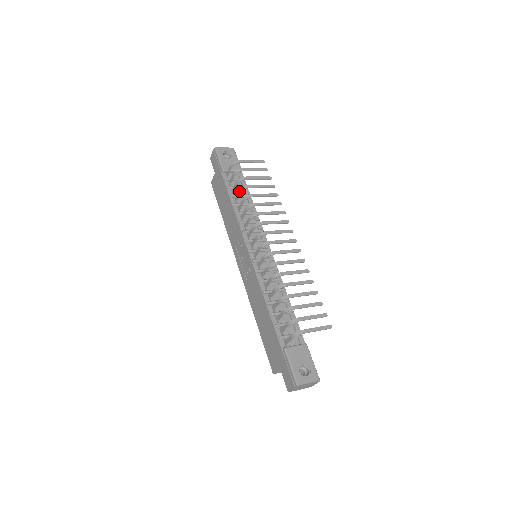
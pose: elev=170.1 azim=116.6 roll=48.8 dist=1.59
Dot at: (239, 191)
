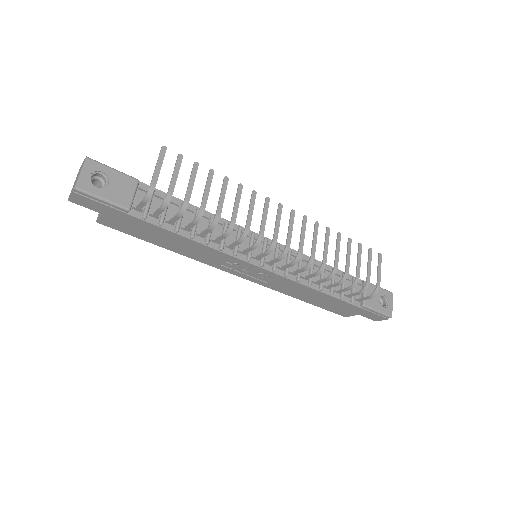
Dot at: (193, 223)
